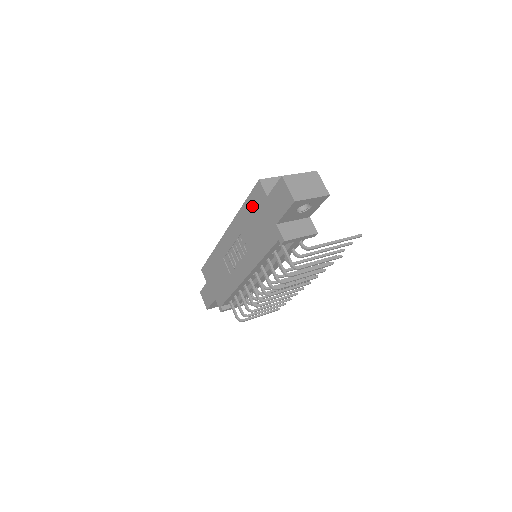
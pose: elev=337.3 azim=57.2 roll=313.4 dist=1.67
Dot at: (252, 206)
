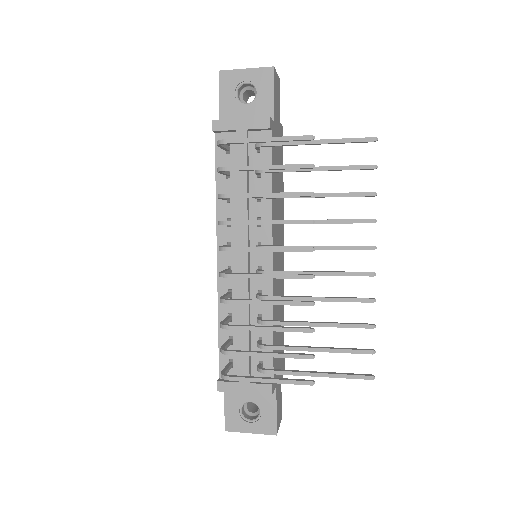
Dot at: occluded
